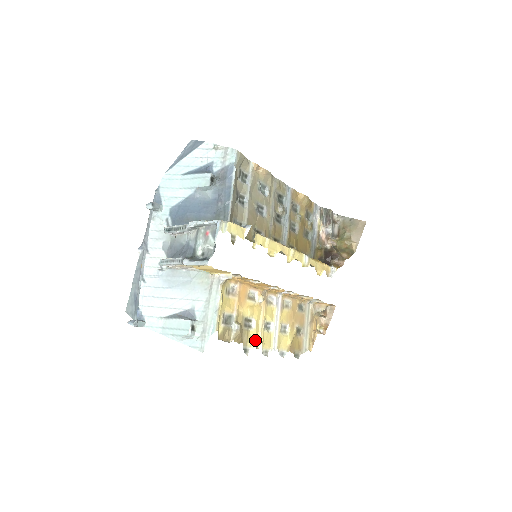
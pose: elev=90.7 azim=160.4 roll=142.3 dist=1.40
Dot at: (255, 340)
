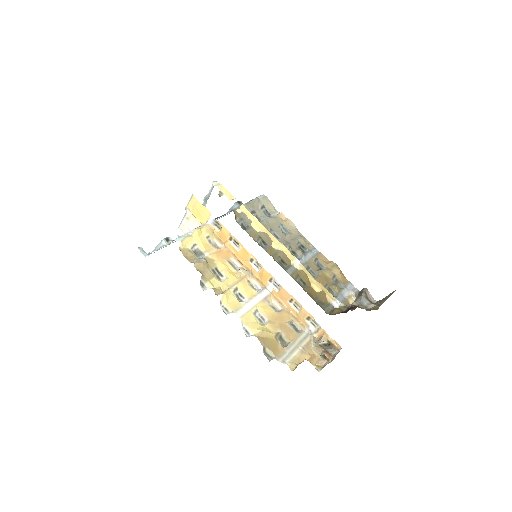
Dot at: (217, 288)
